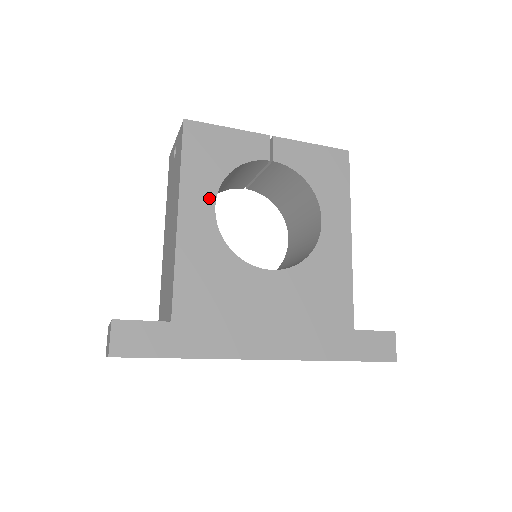
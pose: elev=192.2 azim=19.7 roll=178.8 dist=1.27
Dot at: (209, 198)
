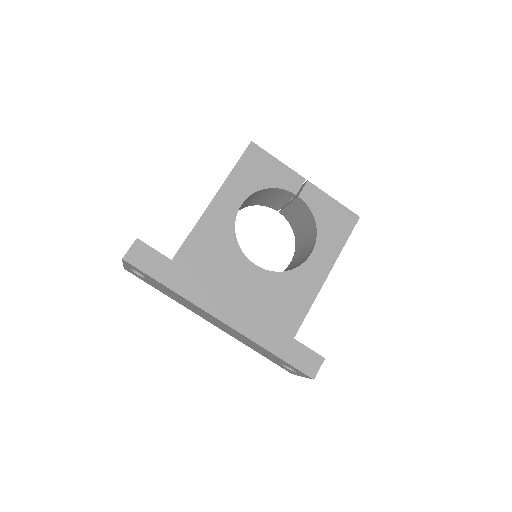
Dot at: (240, 198)
